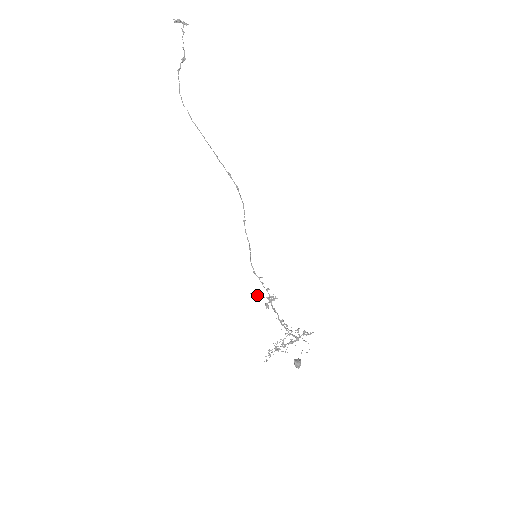
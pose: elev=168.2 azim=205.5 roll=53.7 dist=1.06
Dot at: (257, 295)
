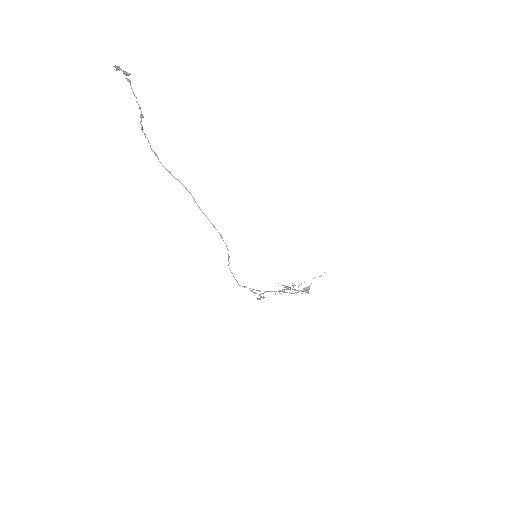
Dot at: occluded
